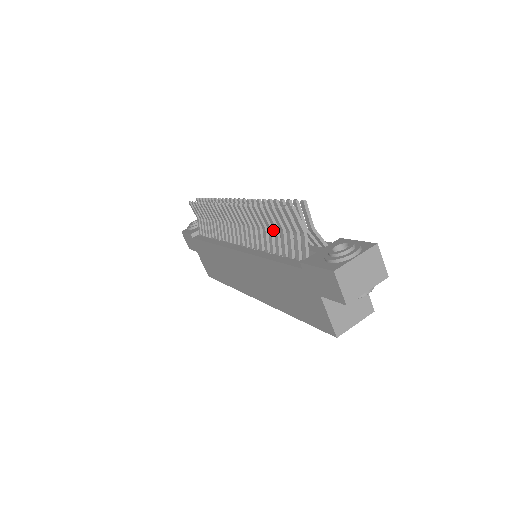
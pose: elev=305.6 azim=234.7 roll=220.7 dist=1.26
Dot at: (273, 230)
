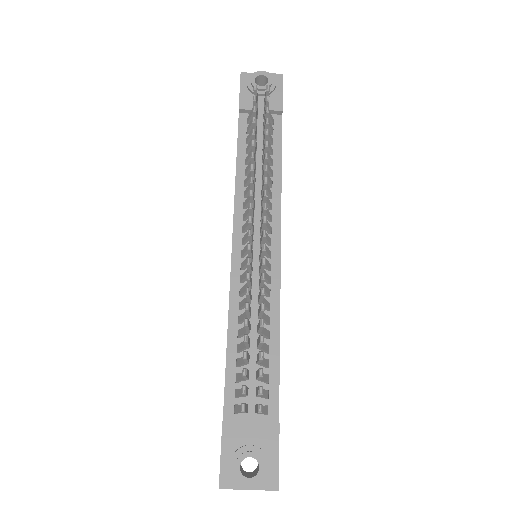
Dot at: occluded
